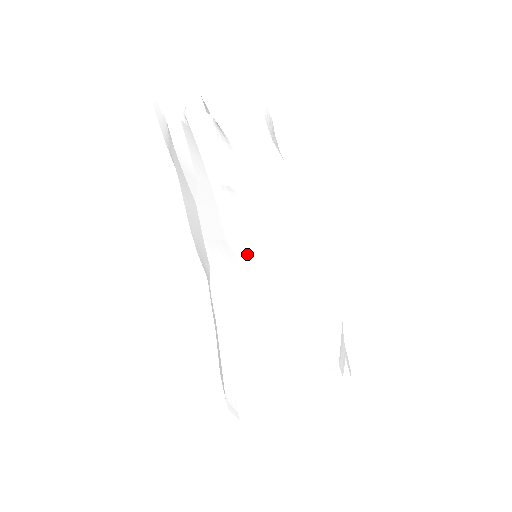
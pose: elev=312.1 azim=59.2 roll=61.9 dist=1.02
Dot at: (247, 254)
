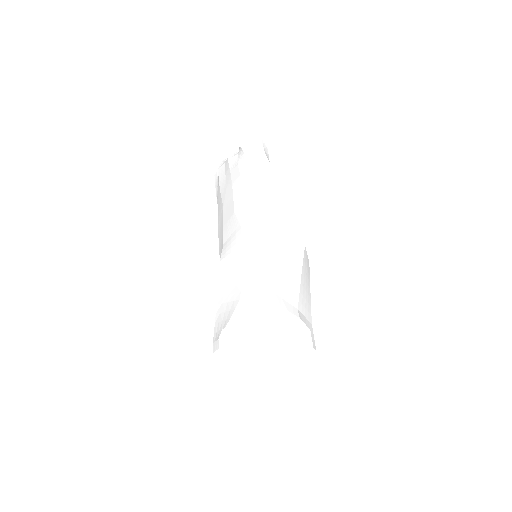
Dot at: (244, 214)
